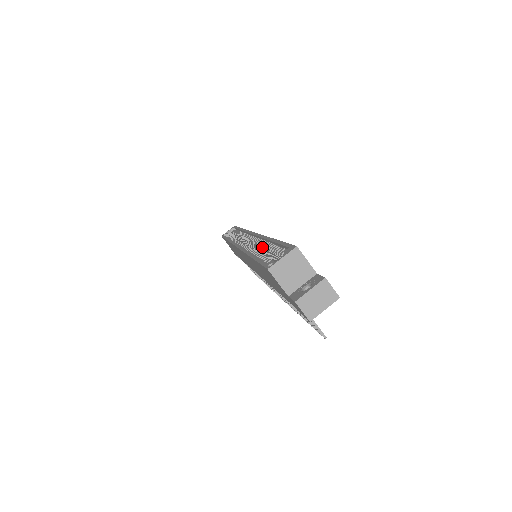
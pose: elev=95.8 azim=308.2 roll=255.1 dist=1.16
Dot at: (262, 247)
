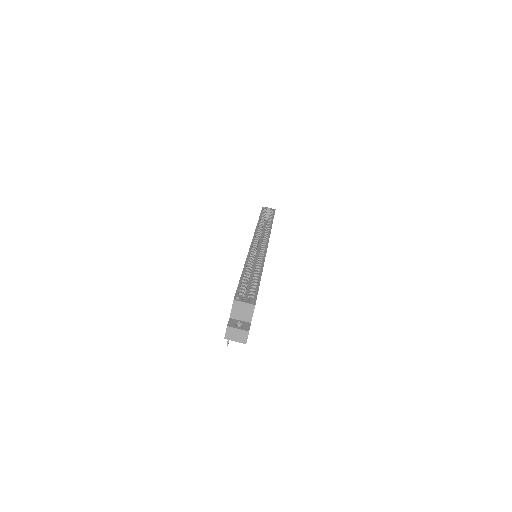
Dot at: (255, 268)
